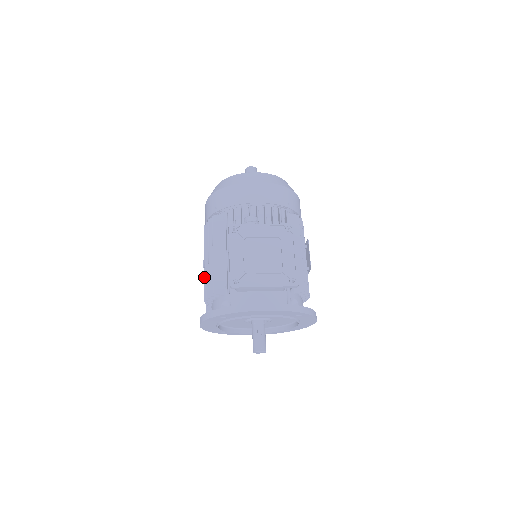
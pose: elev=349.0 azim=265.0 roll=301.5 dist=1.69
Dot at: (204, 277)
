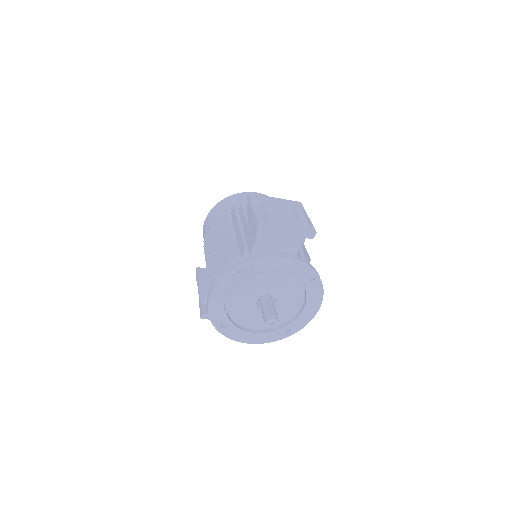
Dot at: (209, 265)
